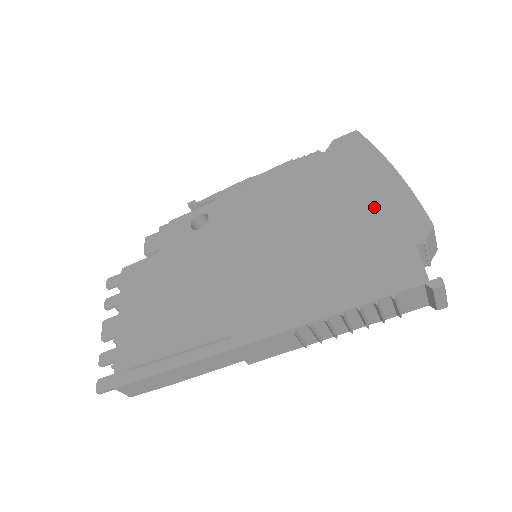
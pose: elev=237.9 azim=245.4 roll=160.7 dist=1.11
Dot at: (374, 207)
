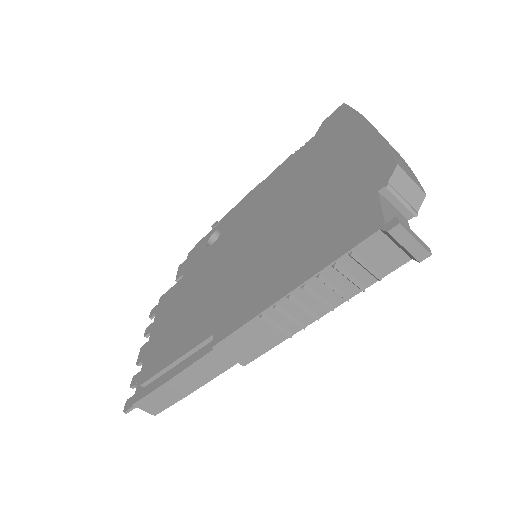
Dot at: (346, 169)
